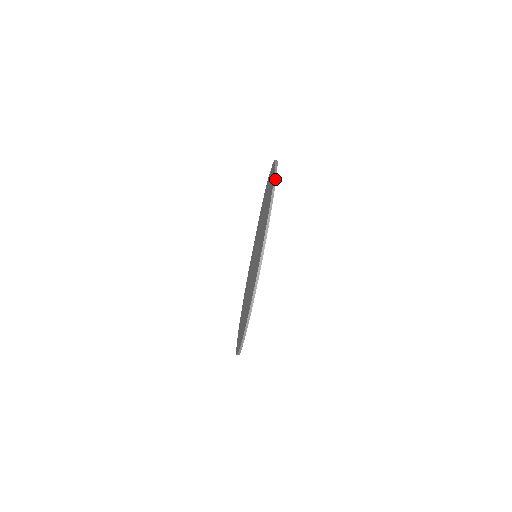
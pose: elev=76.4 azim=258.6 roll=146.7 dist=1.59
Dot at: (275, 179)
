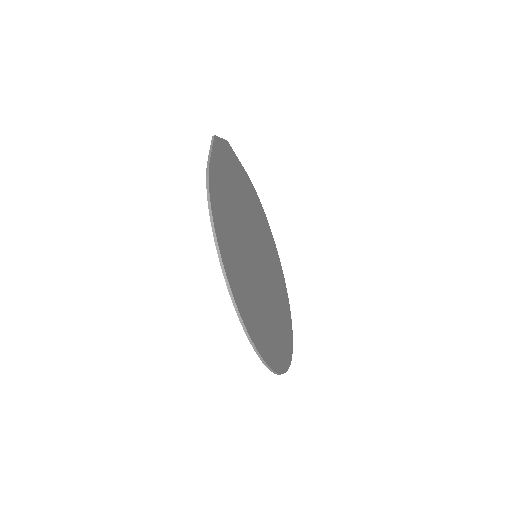
Dot at: (225, 276)
